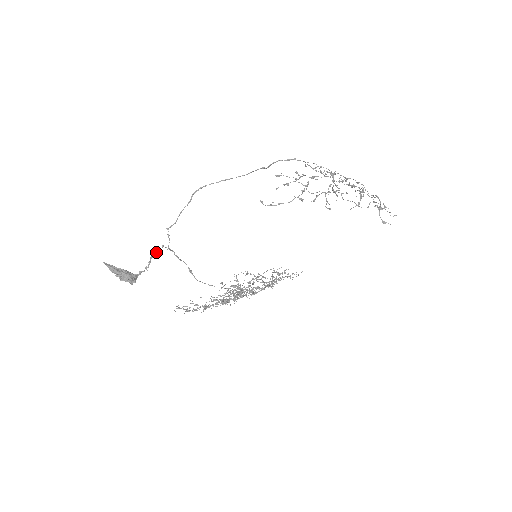
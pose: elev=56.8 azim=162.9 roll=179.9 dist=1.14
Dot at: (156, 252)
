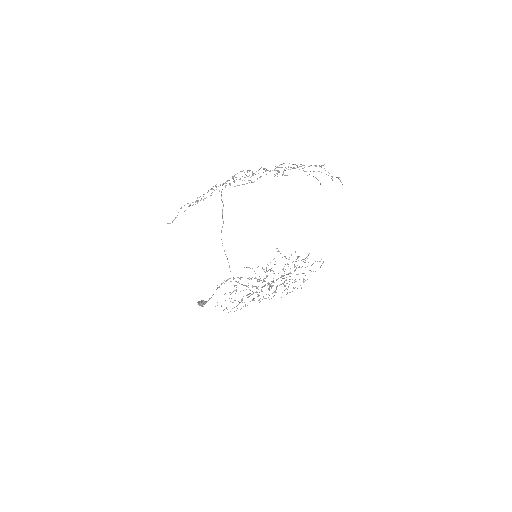
Dot at: occluded
